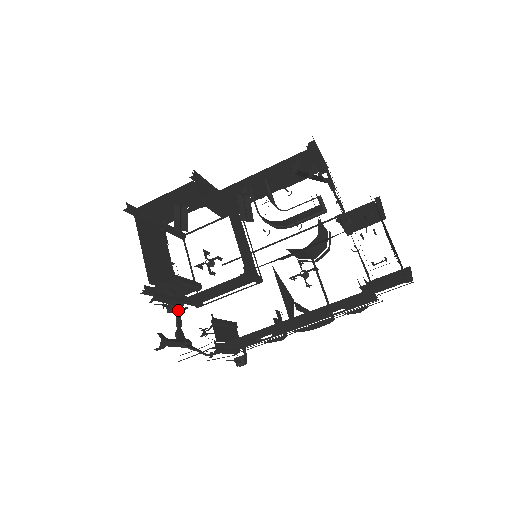
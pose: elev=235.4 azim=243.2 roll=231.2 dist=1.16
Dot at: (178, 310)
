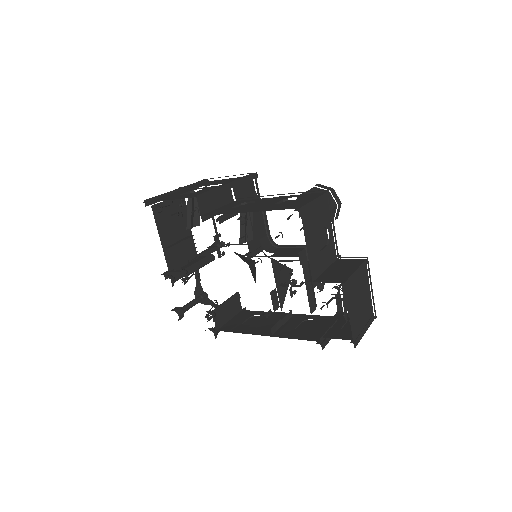
Dot at: (197, 270)
